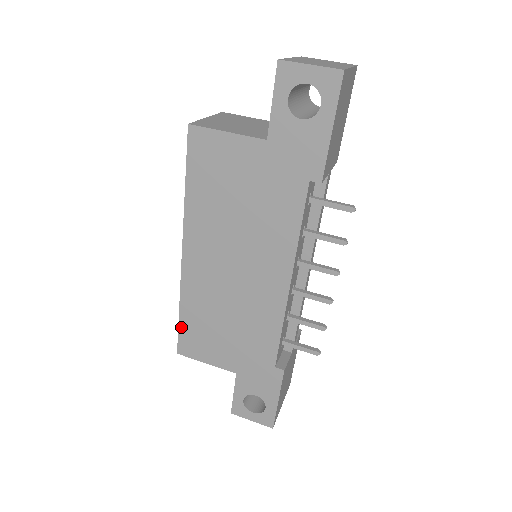
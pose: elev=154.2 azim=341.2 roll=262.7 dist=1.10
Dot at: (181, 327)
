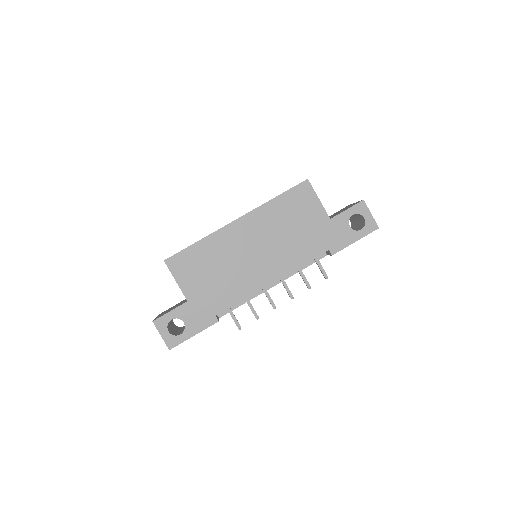
Dot at: (187, 250)
